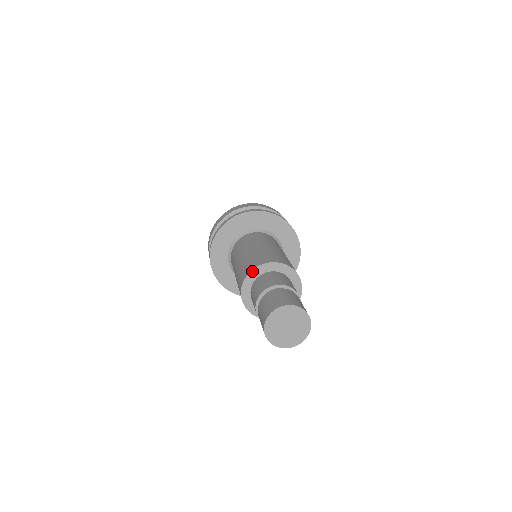
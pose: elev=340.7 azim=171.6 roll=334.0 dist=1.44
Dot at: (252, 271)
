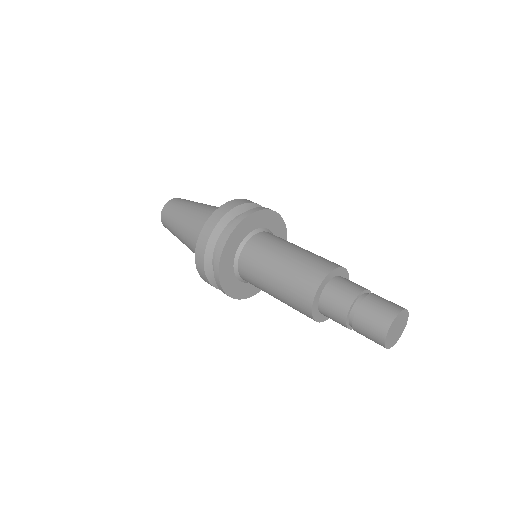
Dot at: (313, 304)
